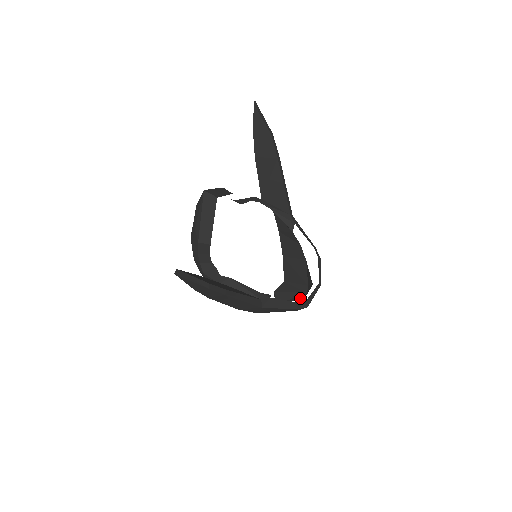
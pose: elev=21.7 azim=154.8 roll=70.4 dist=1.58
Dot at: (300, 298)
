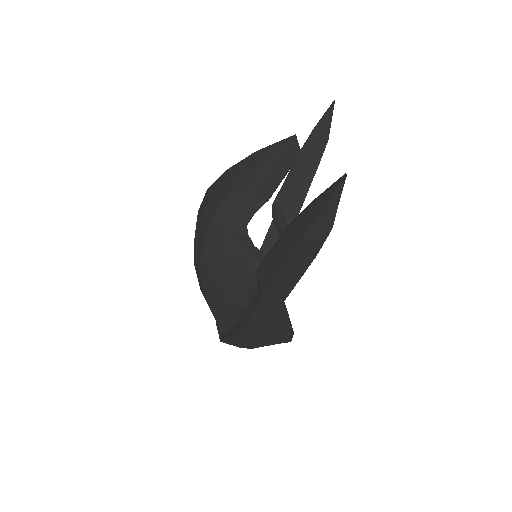
Dot at: occluded
